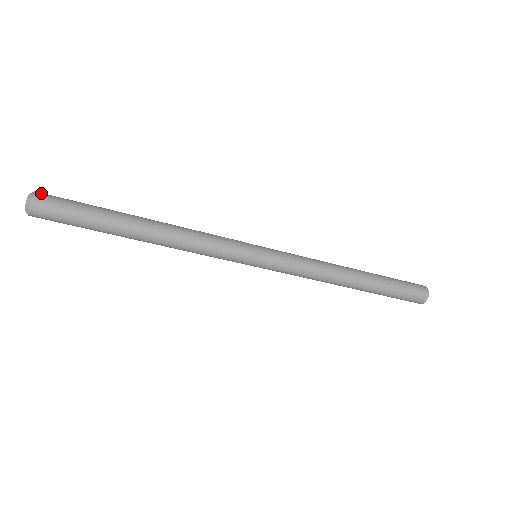
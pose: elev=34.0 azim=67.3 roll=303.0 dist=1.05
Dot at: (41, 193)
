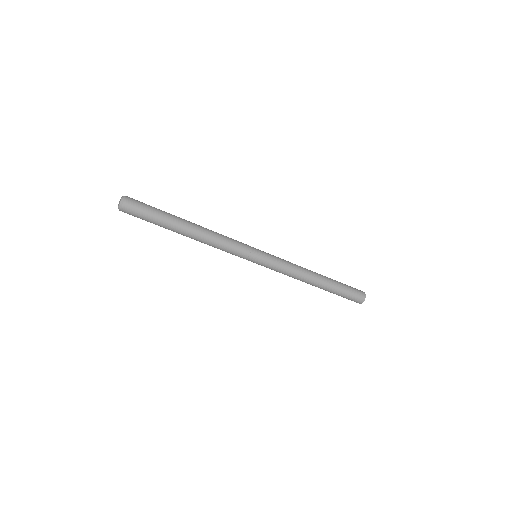
Dot at: occluded
